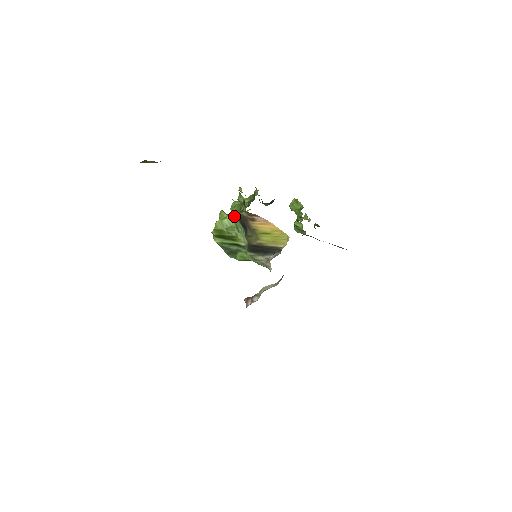
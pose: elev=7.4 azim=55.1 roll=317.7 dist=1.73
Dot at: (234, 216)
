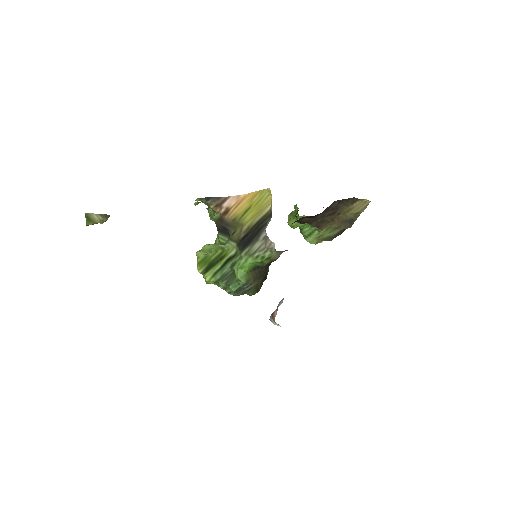
Dot at: occluded
